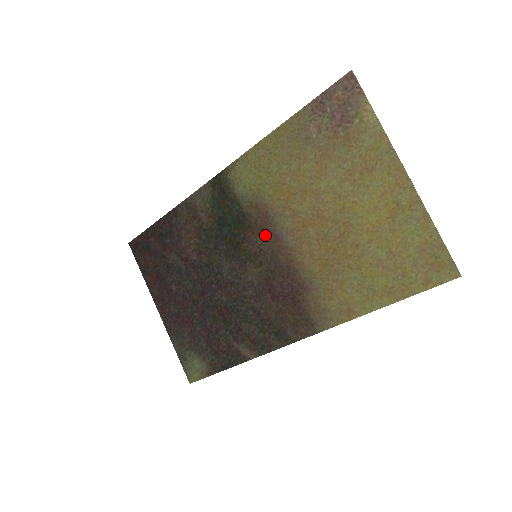
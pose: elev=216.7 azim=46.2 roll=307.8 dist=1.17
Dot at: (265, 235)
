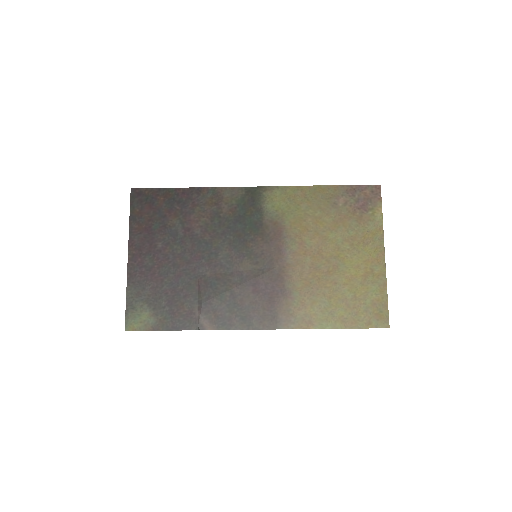
Dot at: (272, 245)
